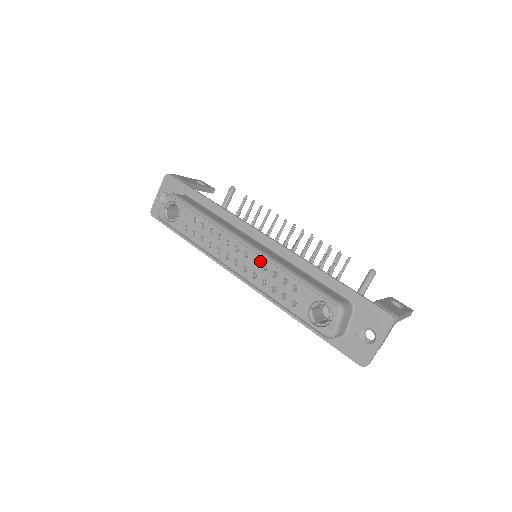
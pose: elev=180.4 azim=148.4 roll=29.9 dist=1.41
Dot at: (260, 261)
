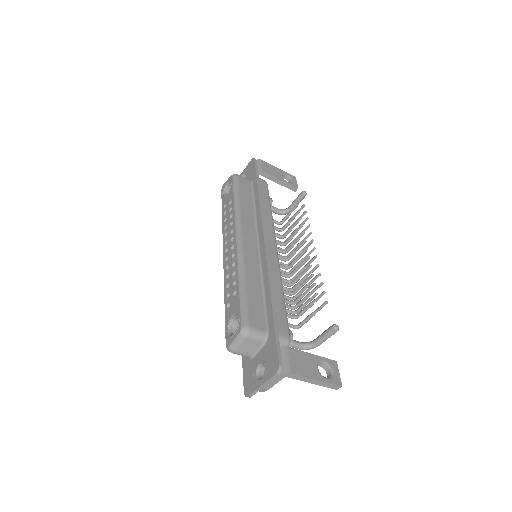
Dot at: (235, 258)
